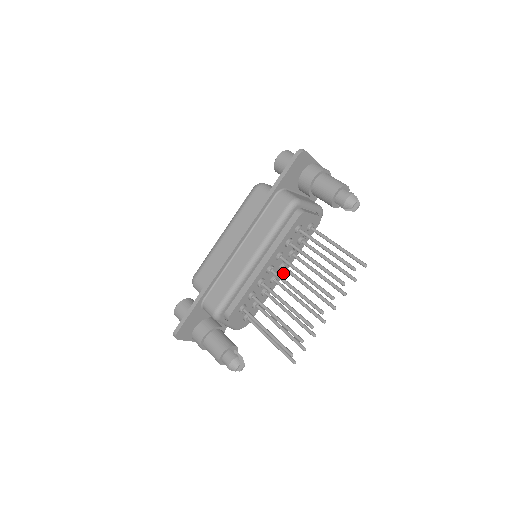
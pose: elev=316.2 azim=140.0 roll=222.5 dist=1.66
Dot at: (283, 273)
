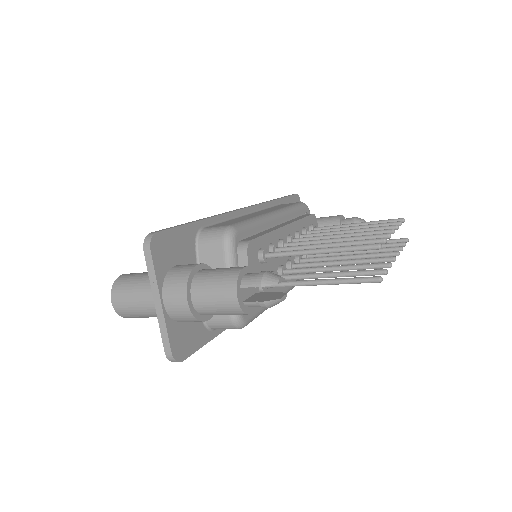
Dot at: occluded
